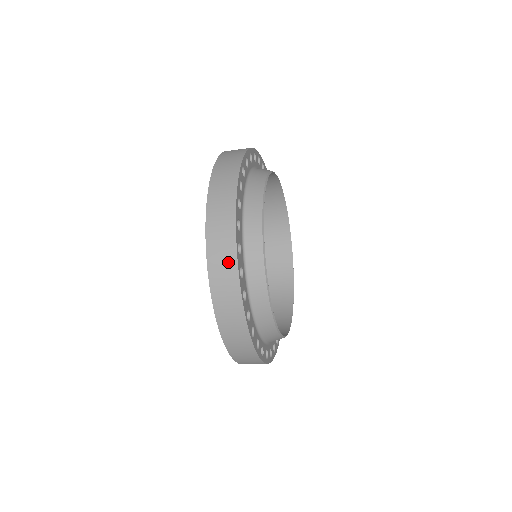
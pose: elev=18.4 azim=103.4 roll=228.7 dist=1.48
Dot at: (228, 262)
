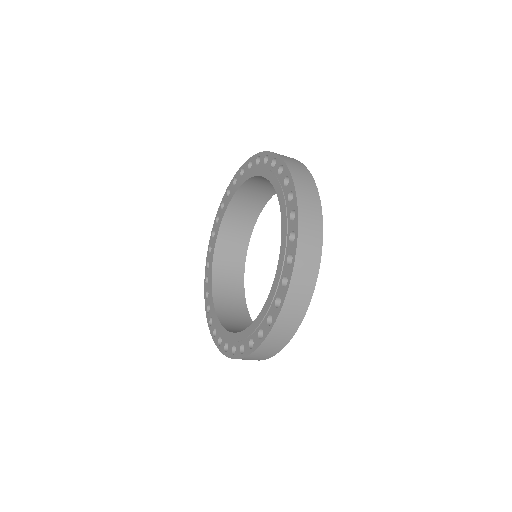
Dot at: (310, 275)
